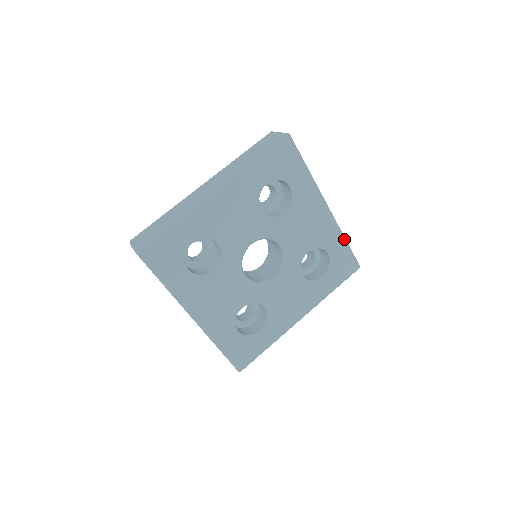
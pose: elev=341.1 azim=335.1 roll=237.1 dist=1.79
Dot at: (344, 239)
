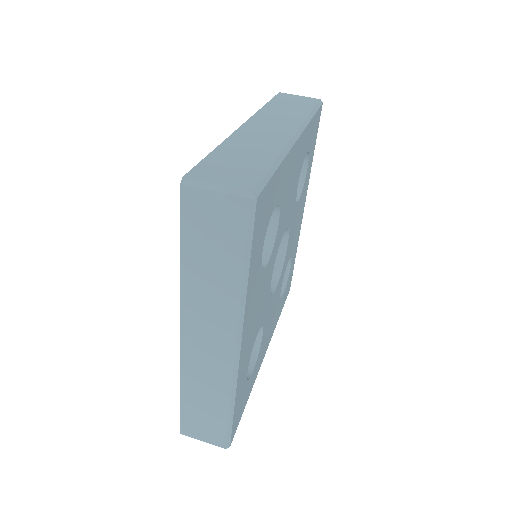
Dot at: (312, 118)
